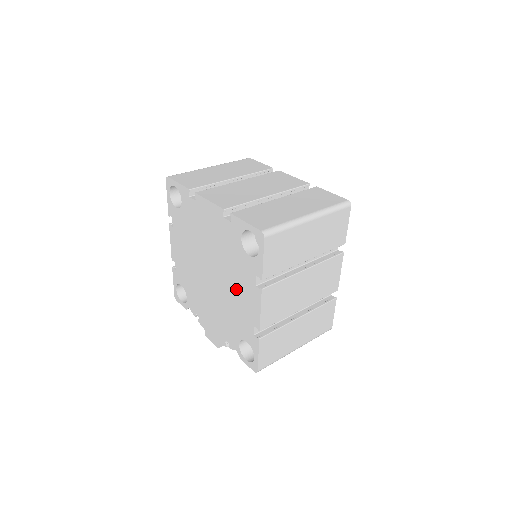
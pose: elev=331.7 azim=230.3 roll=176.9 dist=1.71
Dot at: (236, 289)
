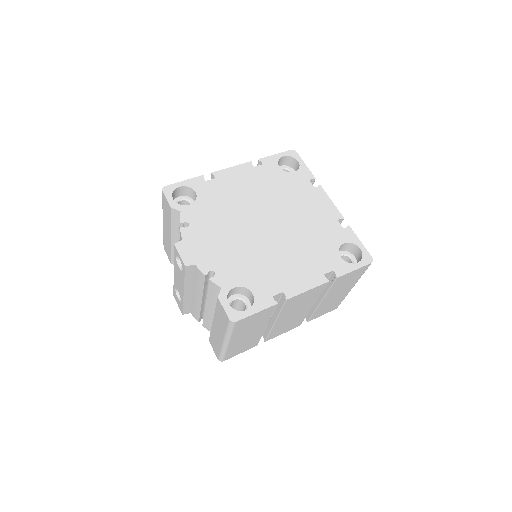
Dot at: (293, 257)
